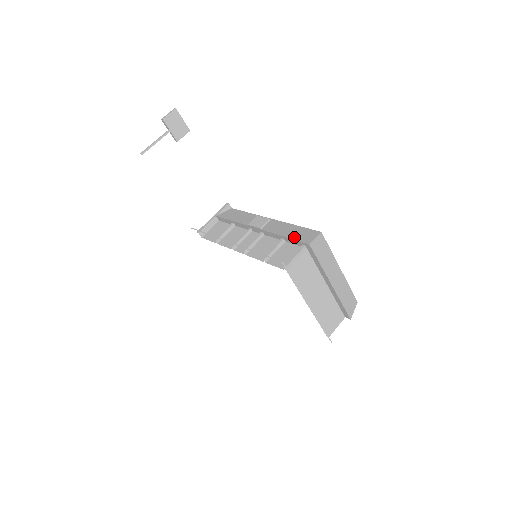
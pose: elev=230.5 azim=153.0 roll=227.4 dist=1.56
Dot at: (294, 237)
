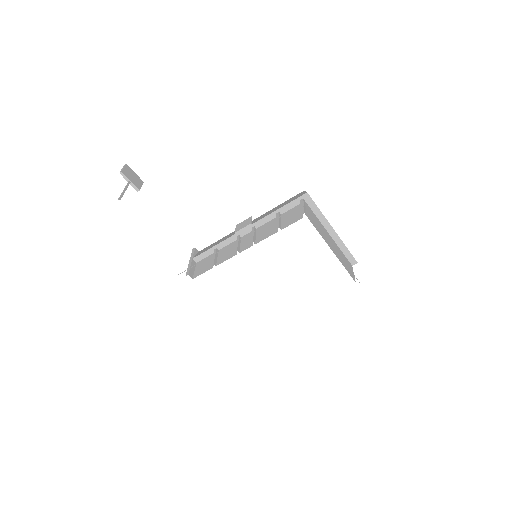
Dot at: (288, 202)
